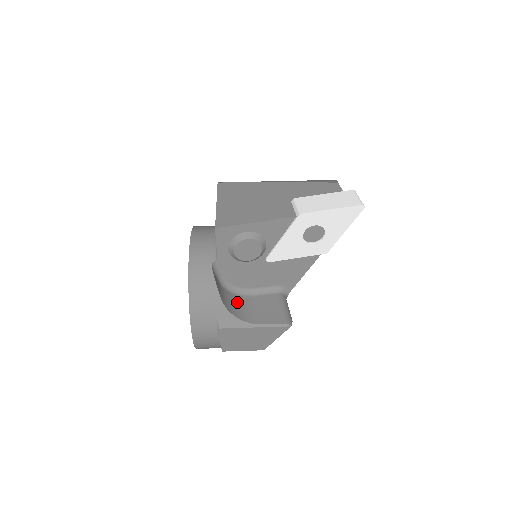
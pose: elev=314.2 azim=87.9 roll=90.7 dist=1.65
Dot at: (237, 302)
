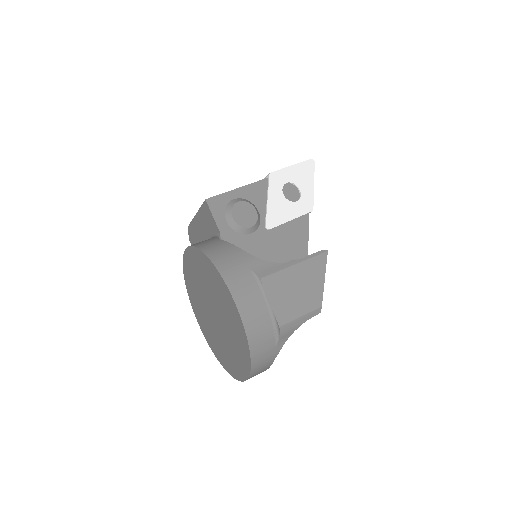
Dot at: occluded
